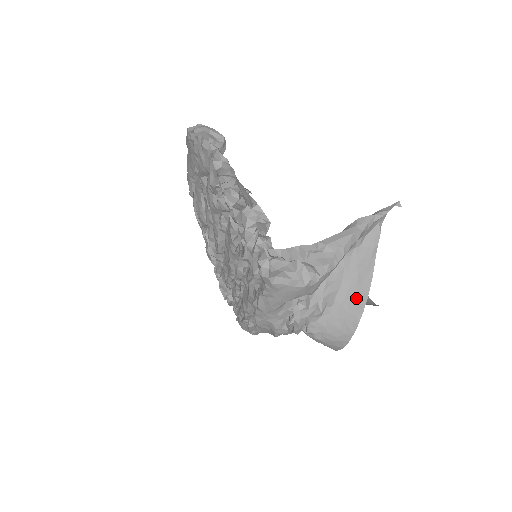
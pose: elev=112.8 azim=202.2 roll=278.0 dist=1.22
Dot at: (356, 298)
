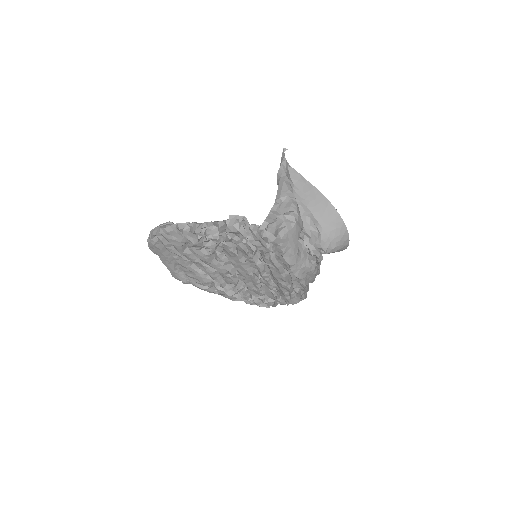
Dot at: (323, 206)
